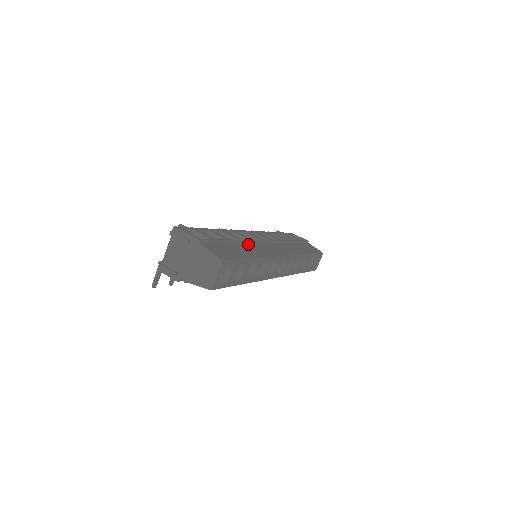
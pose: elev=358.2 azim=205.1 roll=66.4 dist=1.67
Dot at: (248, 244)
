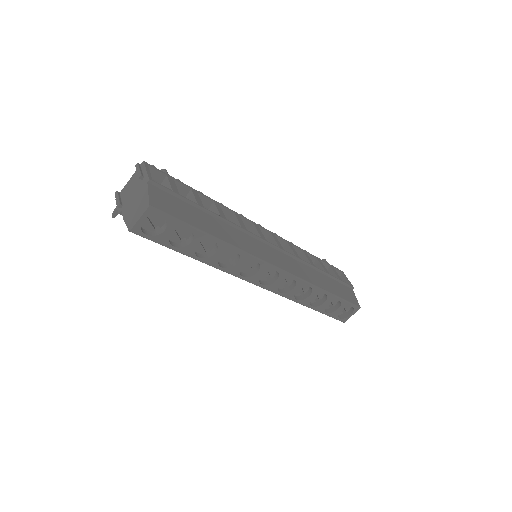
Dot at: (231, 227)
